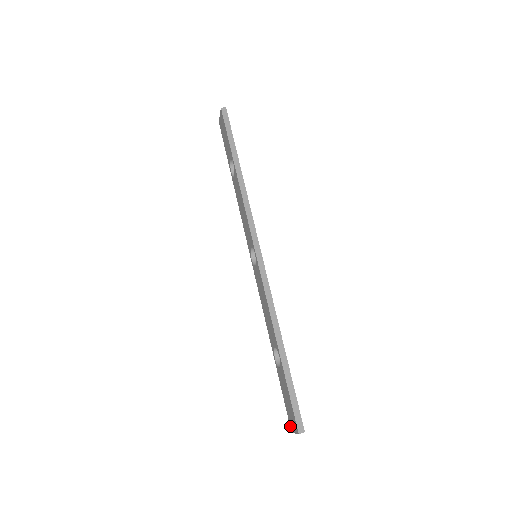
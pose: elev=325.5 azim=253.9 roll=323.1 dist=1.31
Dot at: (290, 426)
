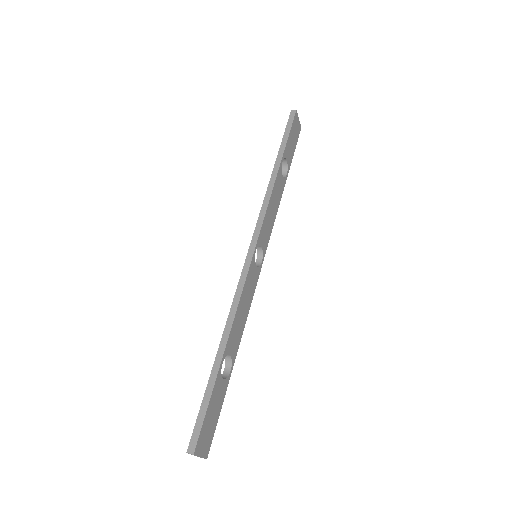
Dot at: occluded
